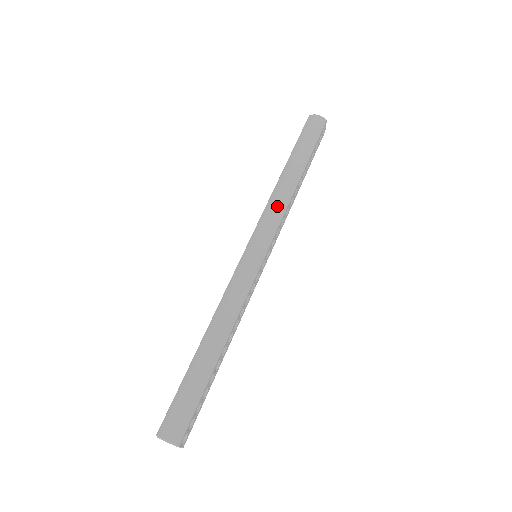
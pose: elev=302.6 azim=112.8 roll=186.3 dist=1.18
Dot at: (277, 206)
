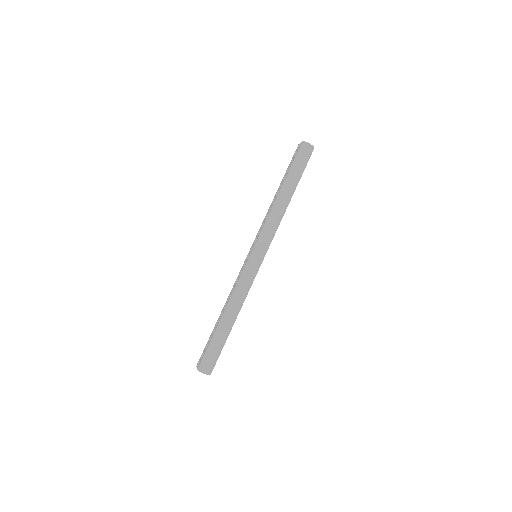
Dot at: (274, 223)
